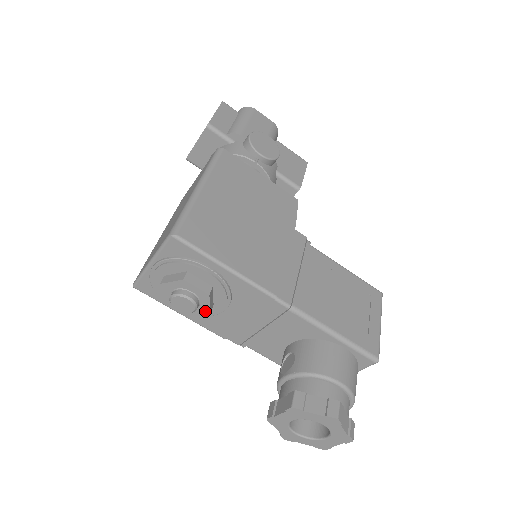
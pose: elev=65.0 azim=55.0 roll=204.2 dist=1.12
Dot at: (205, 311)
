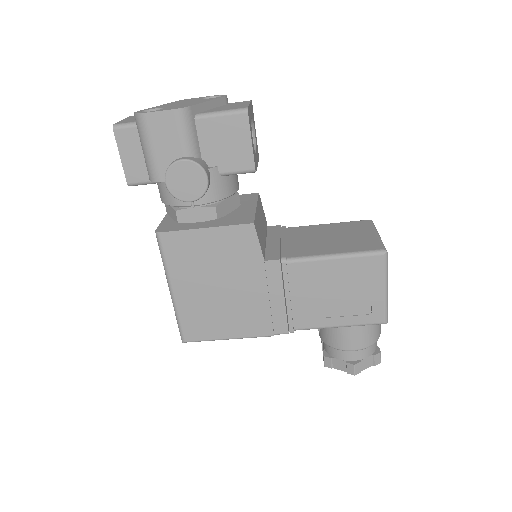
Dot at: occluded
